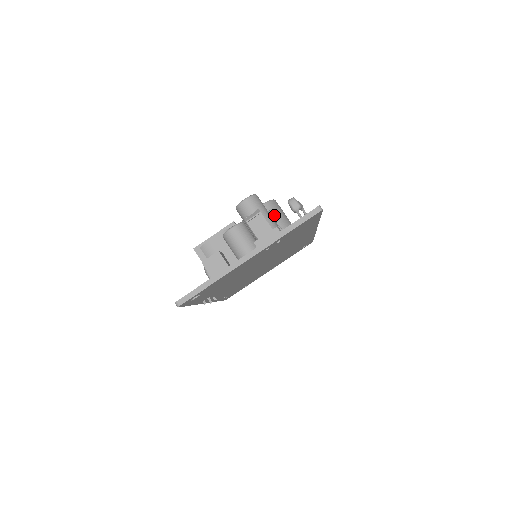
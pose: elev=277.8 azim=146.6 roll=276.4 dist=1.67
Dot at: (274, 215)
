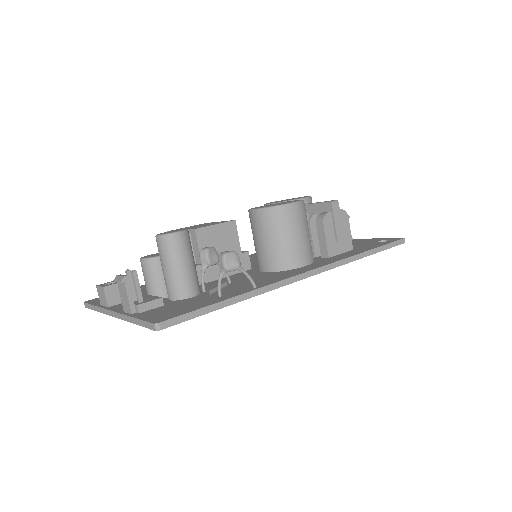
Dot at: (207, 259)
